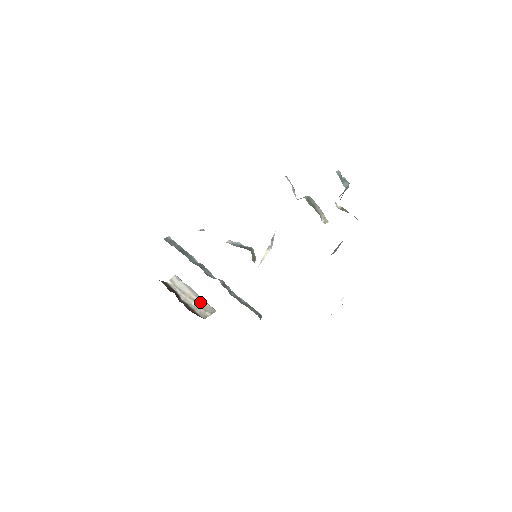
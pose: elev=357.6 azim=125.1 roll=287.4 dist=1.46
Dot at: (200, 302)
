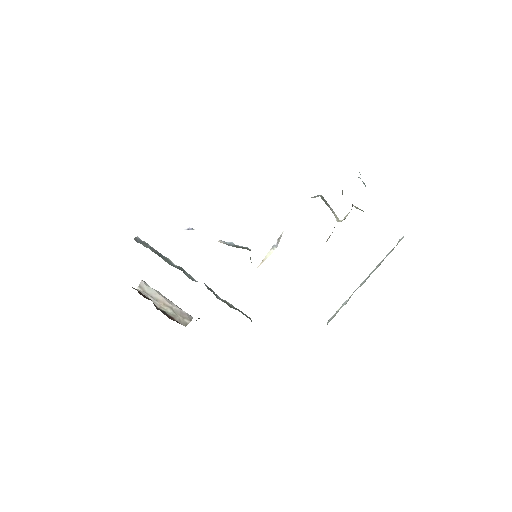
Dot at: (176, 309)
